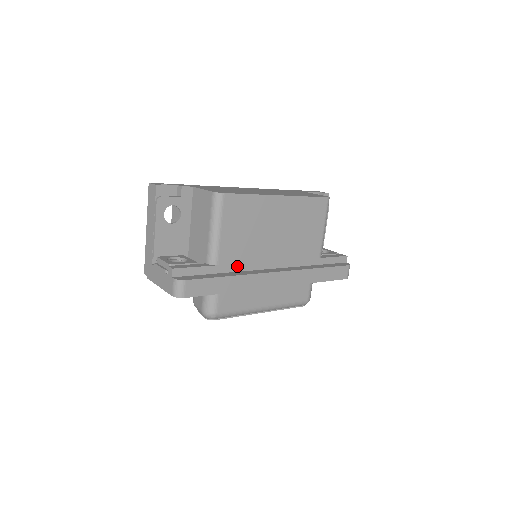
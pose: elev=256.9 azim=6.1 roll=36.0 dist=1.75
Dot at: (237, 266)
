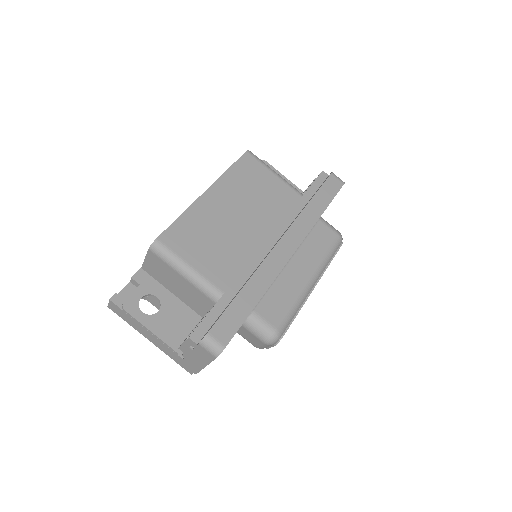
Dot at: (242, 276)
